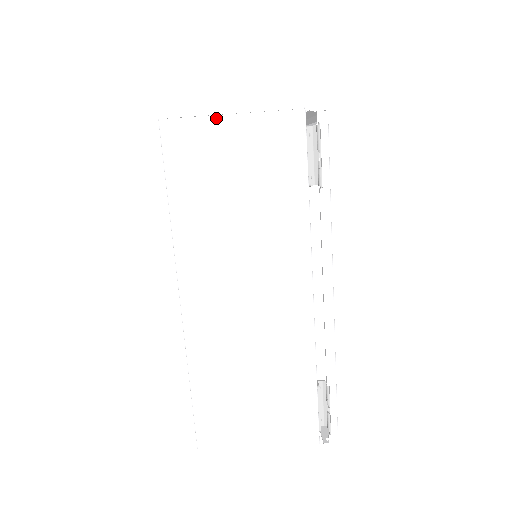
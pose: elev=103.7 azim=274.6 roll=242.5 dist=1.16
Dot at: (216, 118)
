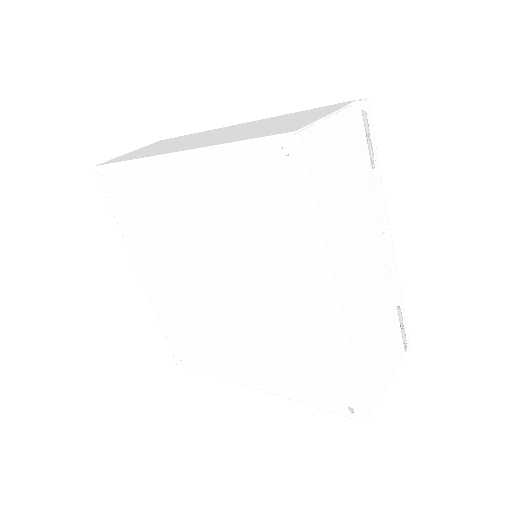
Dot at: (325, 122)
